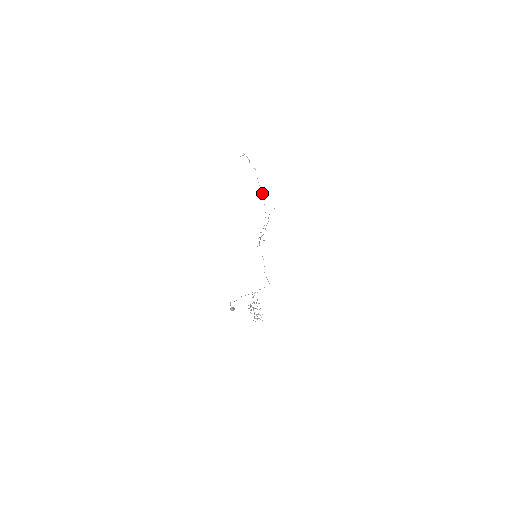
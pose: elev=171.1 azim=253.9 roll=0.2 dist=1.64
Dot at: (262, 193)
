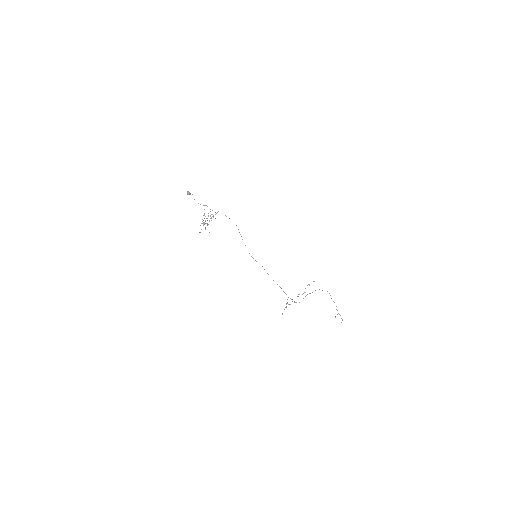
Dot at: occluded
